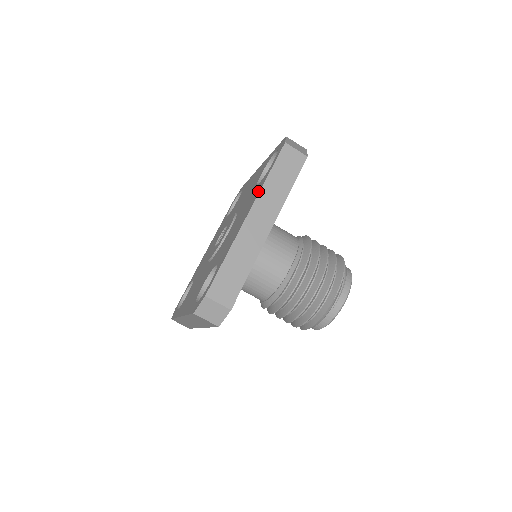
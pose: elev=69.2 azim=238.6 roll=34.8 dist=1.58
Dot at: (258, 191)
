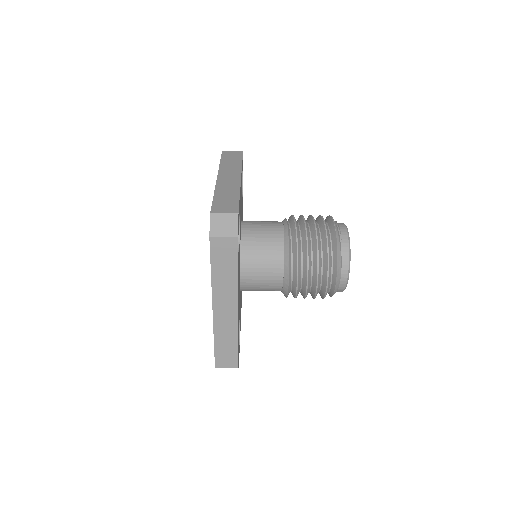
Dot at: occluded
